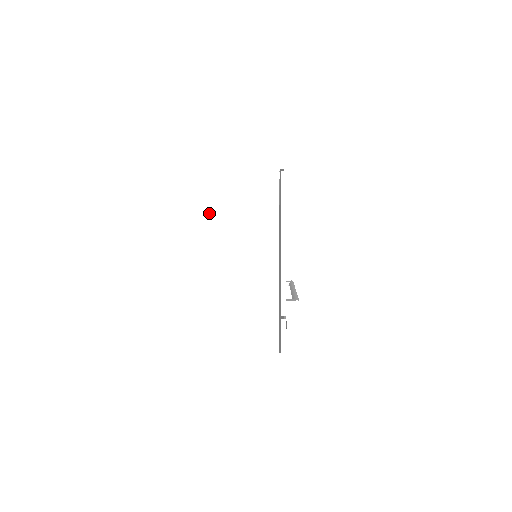
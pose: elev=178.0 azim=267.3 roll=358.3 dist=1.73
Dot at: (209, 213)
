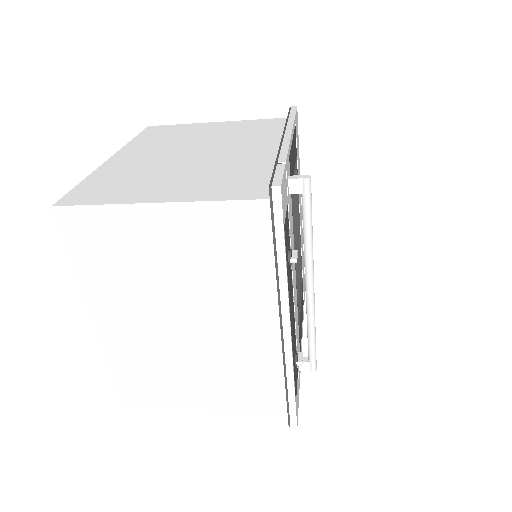
Dot at: (203, 135)
